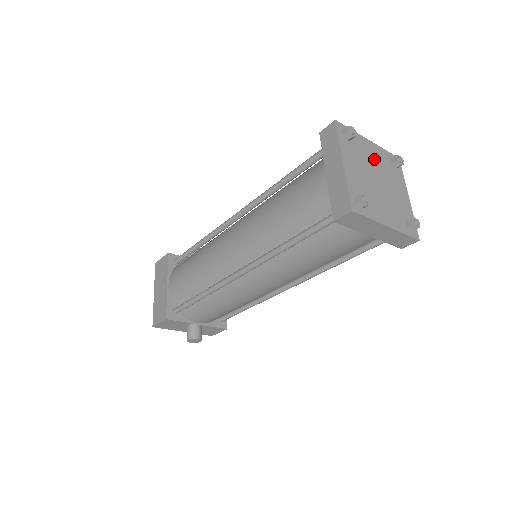
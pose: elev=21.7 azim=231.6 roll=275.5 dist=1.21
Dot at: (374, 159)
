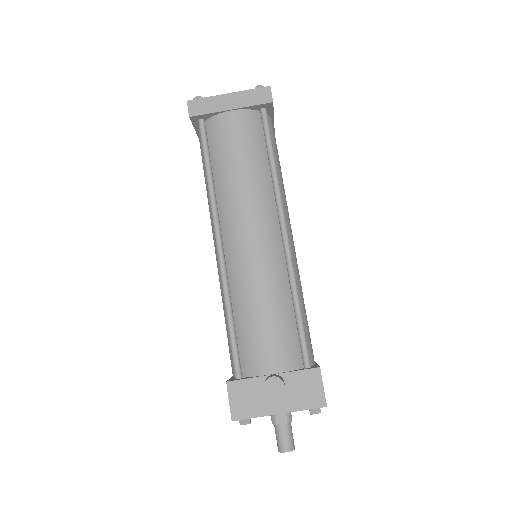
Dot at: occluded
